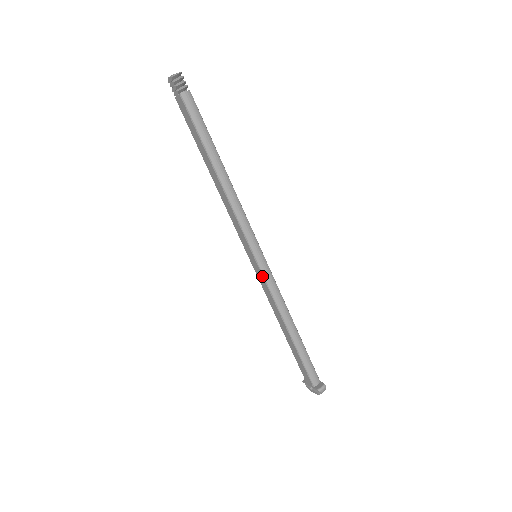
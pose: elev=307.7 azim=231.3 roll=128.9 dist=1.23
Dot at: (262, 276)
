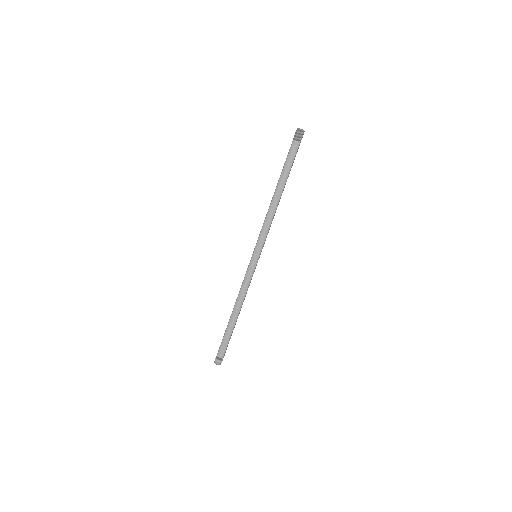
Dot at: (247, 268)
